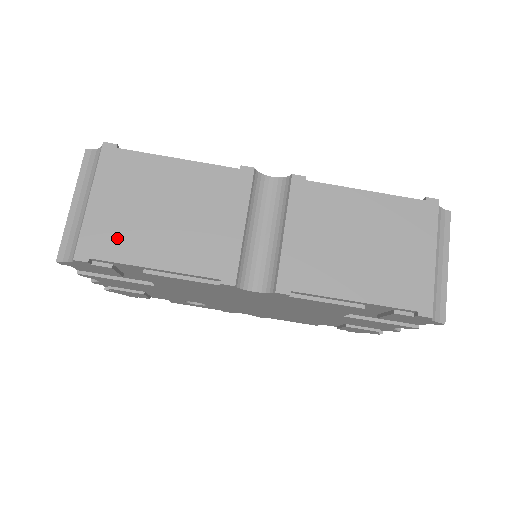
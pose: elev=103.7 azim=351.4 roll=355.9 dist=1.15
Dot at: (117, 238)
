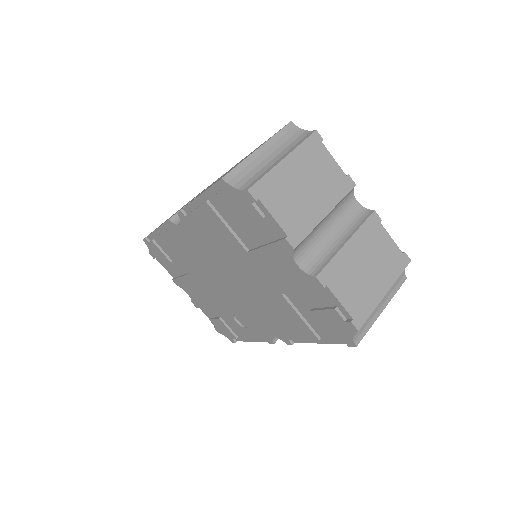
Dot at: occluded
